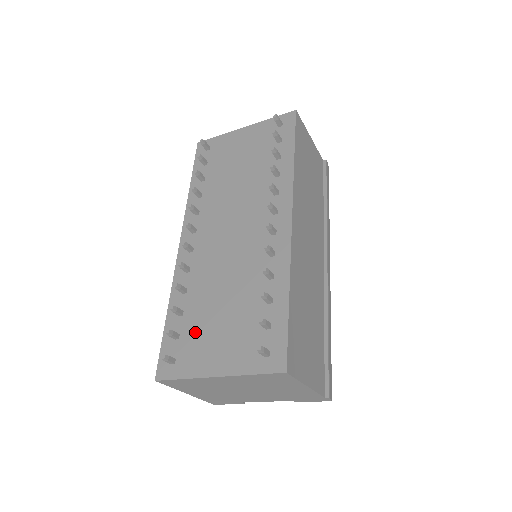
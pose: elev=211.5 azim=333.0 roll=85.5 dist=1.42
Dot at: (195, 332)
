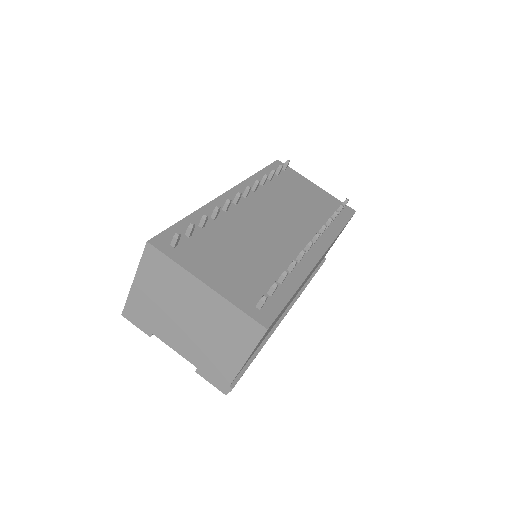
Dot at: (206, 246)
